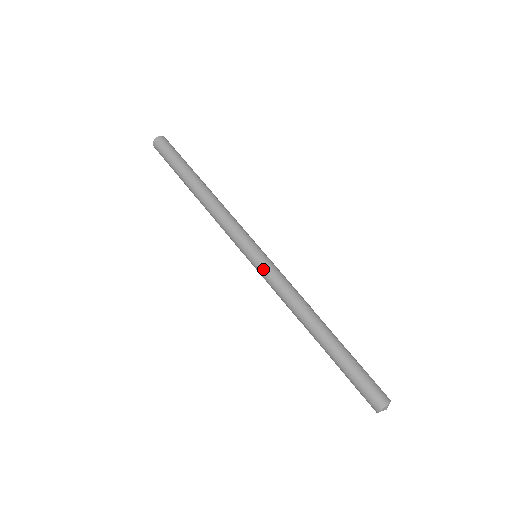
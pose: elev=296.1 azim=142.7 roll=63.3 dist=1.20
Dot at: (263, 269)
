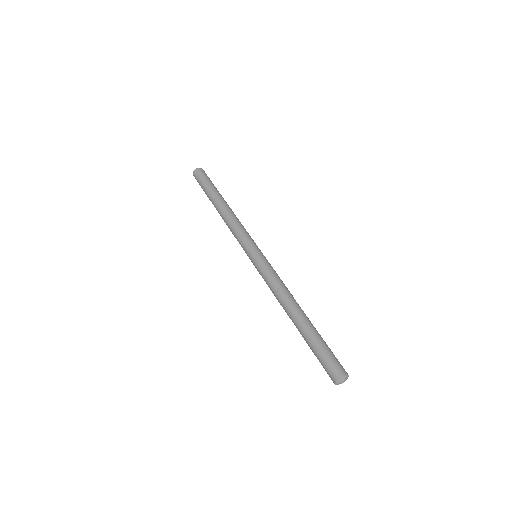
Dot at: (262, 262)
